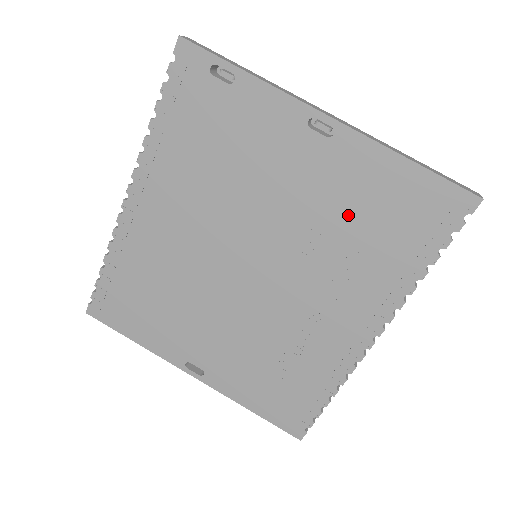
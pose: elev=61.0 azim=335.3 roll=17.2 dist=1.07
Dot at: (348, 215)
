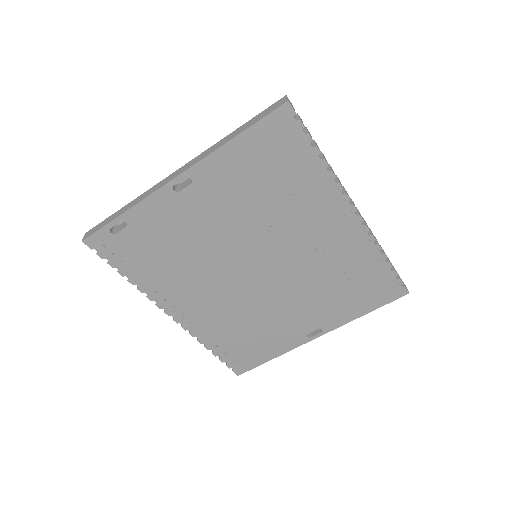
Dot at: (253, 193)
